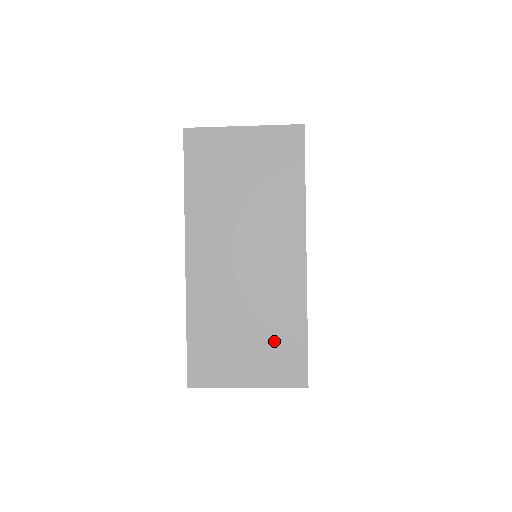
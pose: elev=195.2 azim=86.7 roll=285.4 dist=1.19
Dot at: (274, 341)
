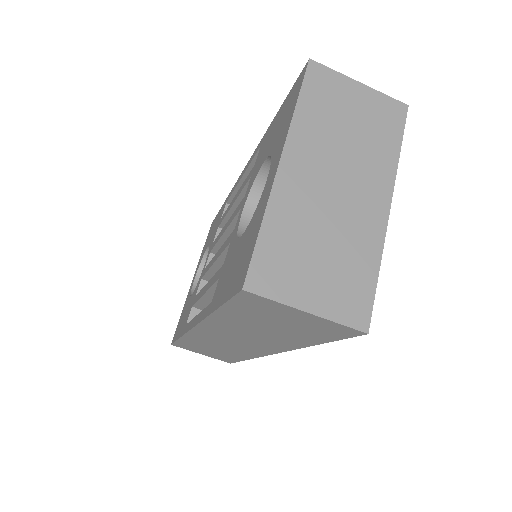
Dot at: (345, 274)
